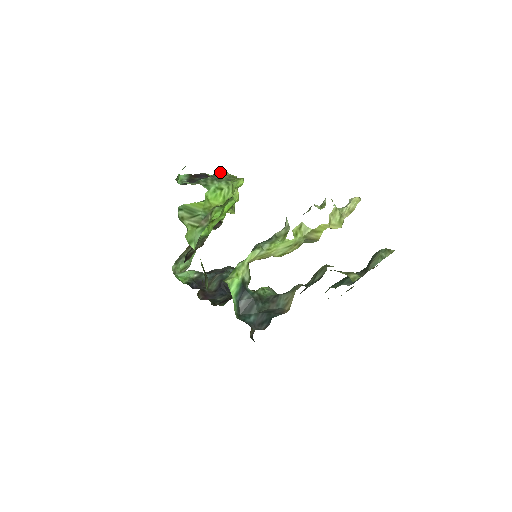
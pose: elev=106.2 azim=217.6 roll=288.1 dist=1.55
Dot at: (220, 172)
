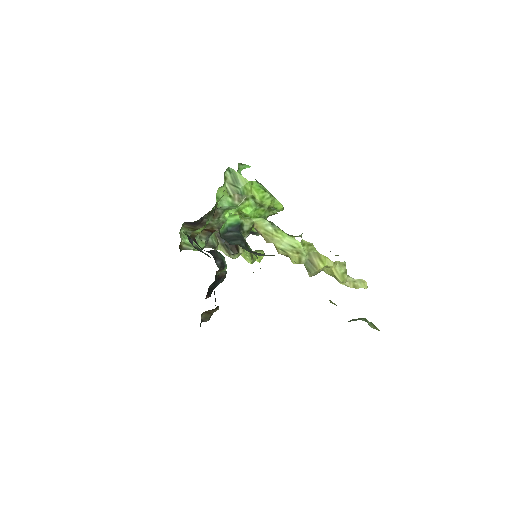
Dot at: occluded
